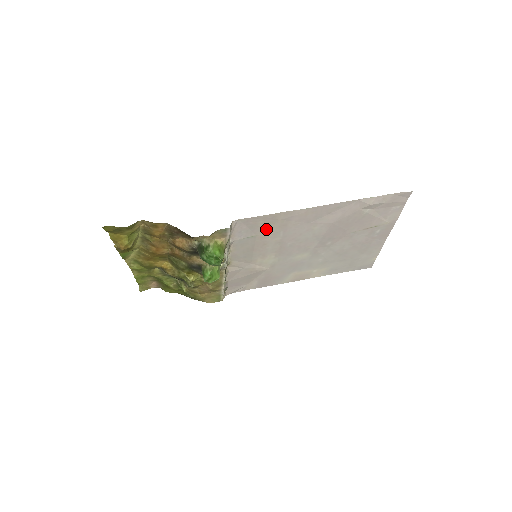
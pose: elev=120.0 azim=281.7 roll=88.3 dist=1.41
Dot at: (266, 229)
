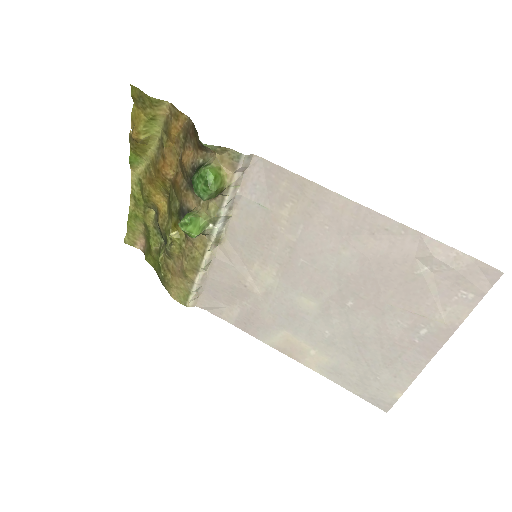
Dot at: (285, 205)
